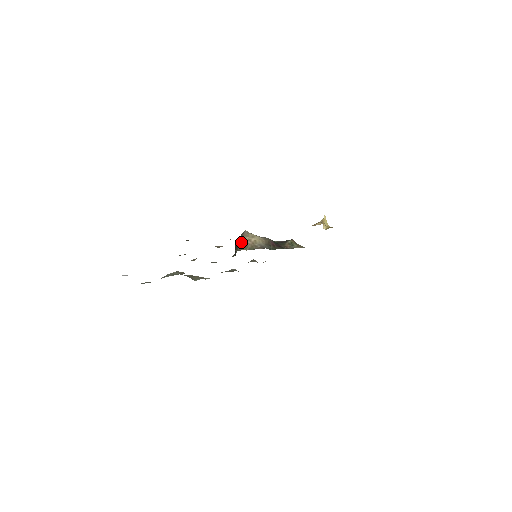
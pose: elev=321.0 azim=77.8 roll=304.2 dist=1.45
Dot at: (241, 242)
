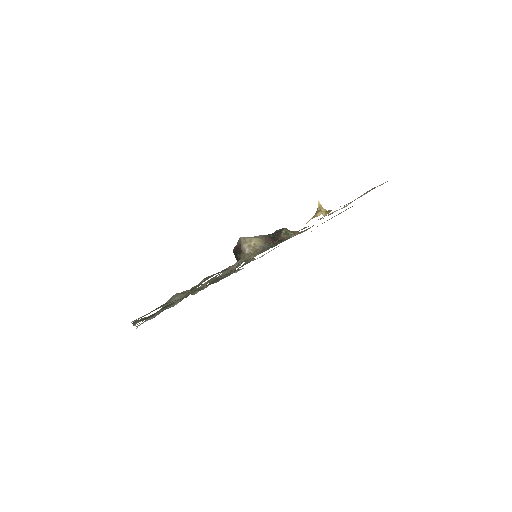
Dot at: (242, 250)
